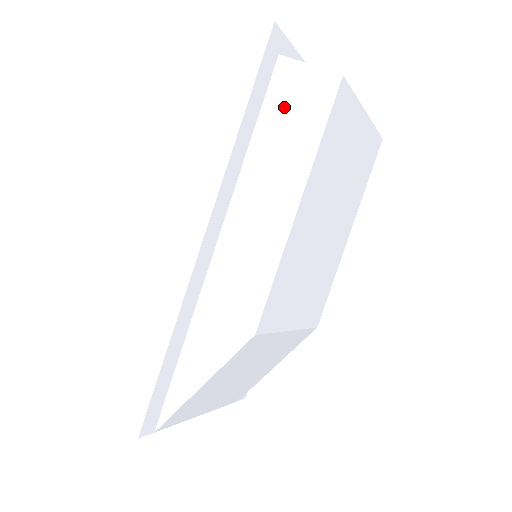
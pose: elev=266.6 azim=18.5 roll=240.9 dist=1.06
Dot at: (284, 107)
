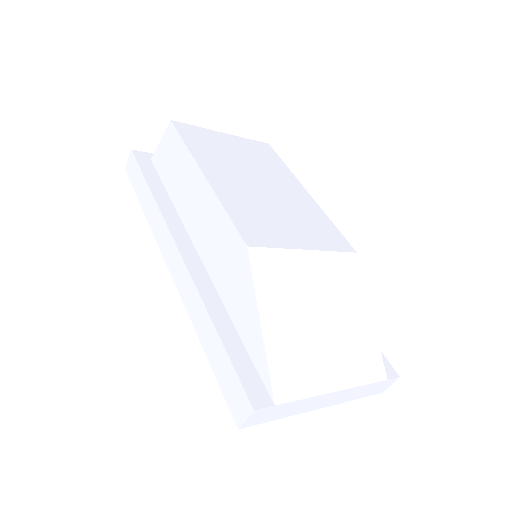
Dot at: (167, 165)
